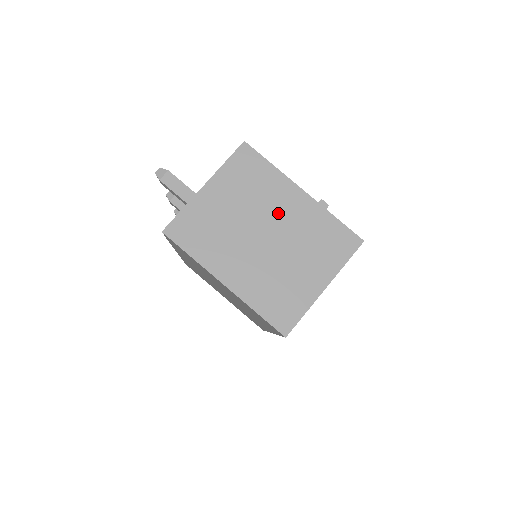
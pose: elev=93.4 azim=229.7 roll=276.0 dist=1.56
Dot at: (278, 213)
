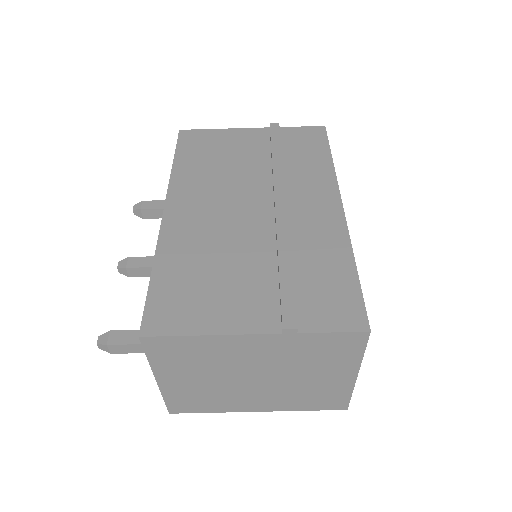
Dot at: (249, 361)
